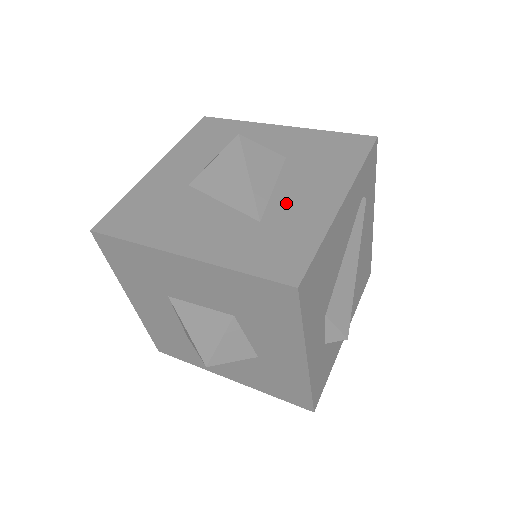
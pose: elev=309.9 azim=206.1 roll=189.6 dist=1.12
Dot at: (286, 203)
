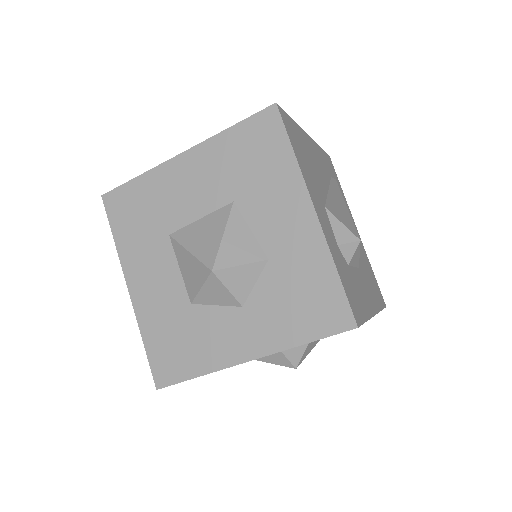
Dot at: occluded
